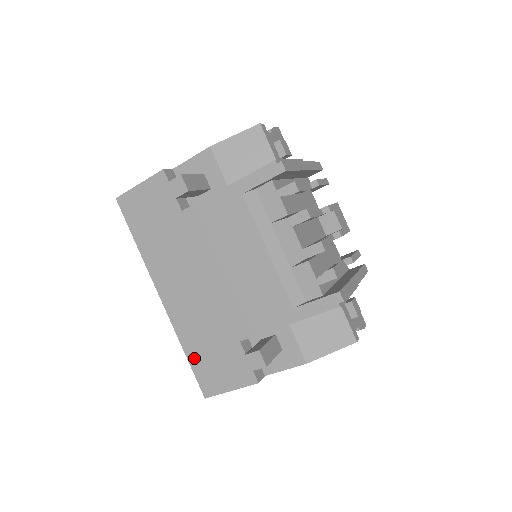
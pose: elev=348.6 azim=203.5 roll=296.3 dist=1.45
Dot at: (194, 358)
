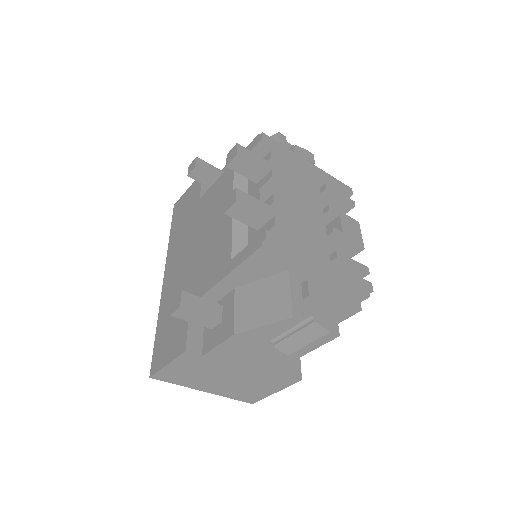
Dot at: (159, 333)
